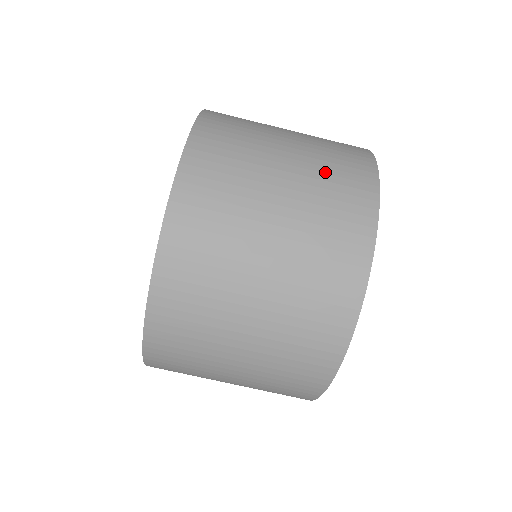
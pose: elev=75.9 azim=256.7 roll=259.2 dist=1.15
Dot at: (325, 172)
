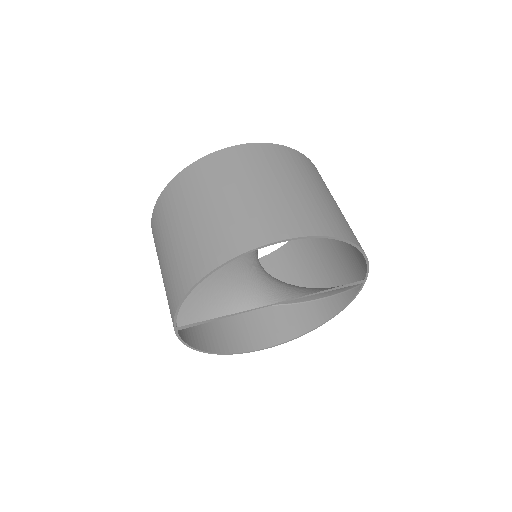
Dot at: occluded
